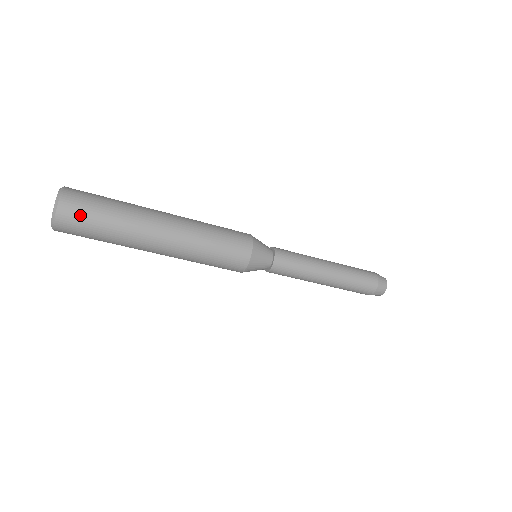
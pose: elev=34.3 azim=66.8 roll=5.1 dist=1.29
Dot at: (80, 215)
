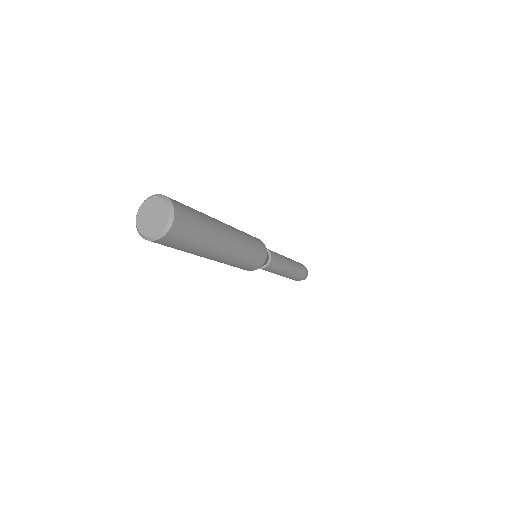
Dot at: (187, 217)
